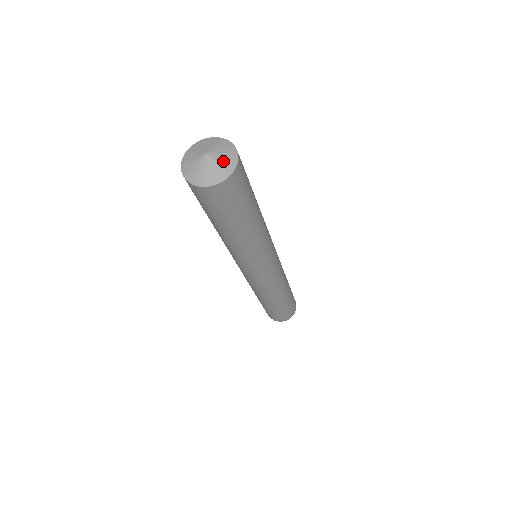
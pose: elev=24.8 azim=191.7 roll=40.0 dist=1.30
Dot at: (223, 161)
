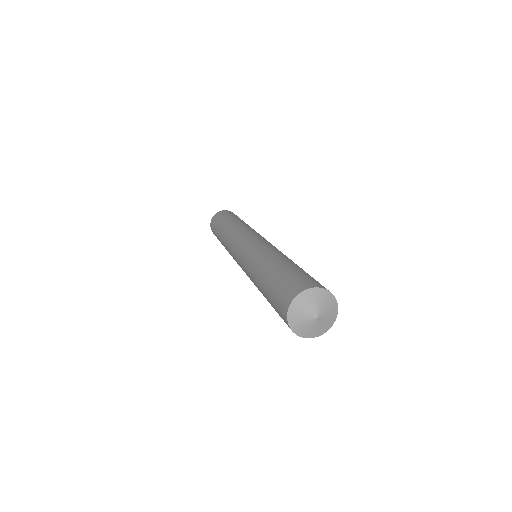
Dot at: (327, 305)
